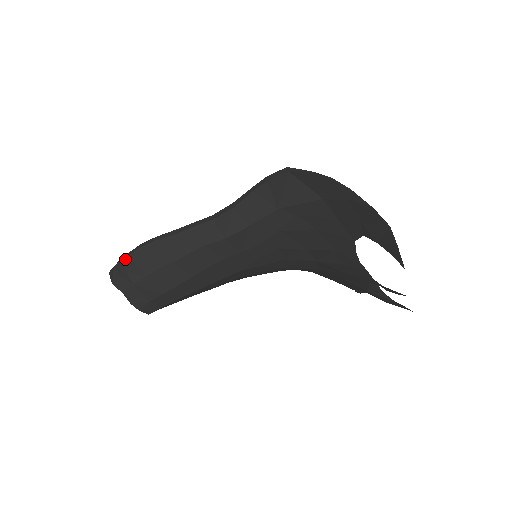
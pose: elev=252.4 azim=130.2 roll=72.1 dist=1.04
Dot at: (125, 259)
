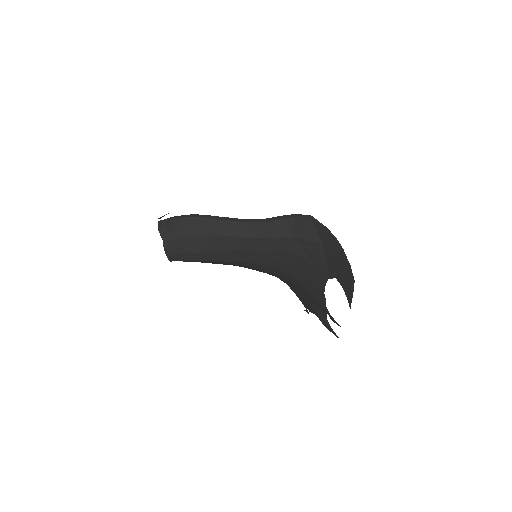
Dot at: (176, 219)
